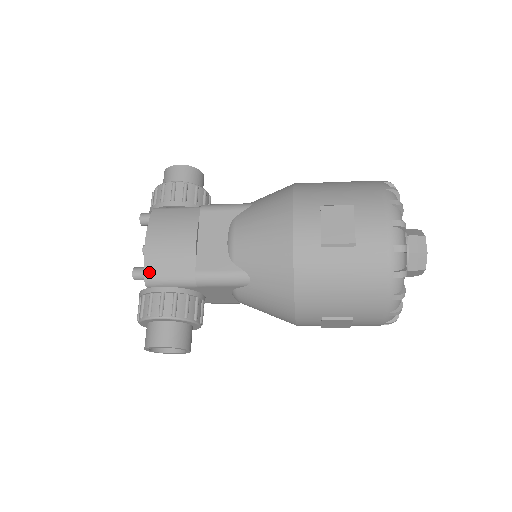
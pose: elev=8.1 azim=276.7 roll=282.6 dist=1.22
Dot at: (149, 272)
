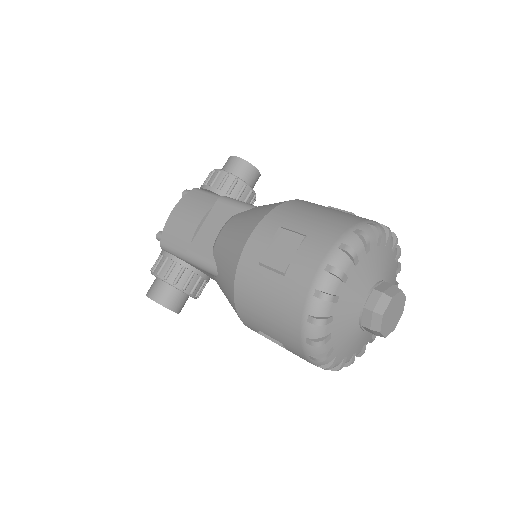
Dot at: (164, 238)
